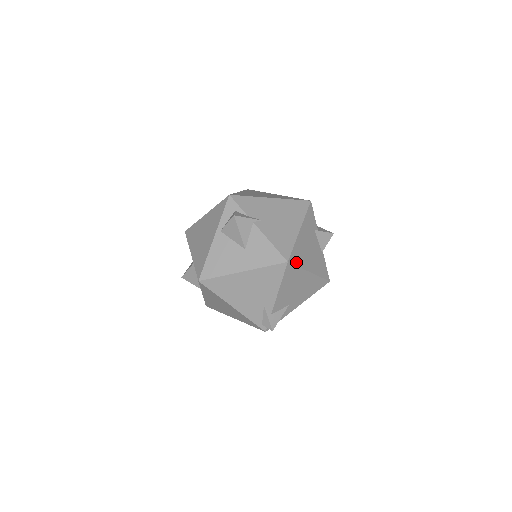
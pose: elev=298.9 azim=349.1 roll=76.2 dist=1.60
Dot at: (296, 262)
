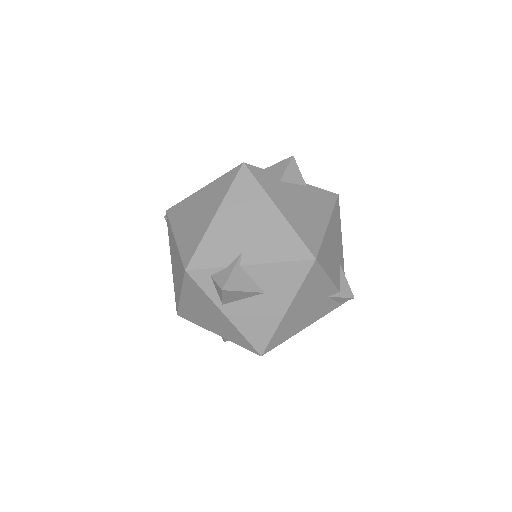
Dot at: (316, 243)
